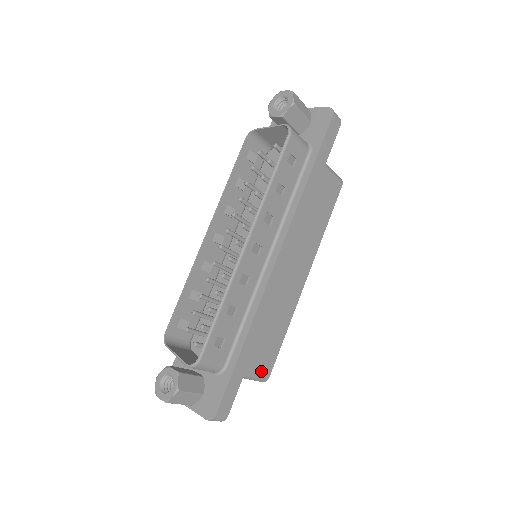
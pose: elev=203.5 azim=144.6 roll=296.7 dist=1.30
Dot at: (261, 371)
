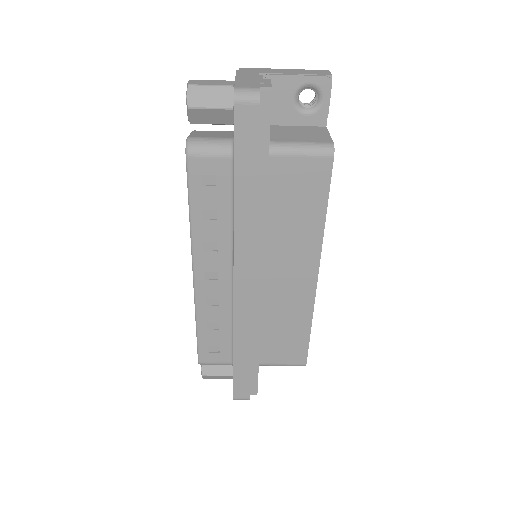
Dot at: (290, 361)
